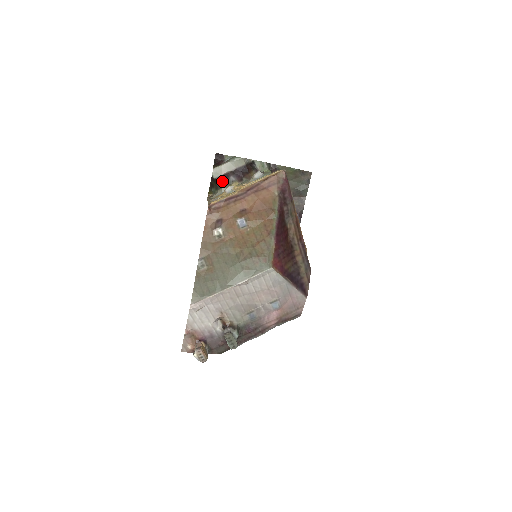
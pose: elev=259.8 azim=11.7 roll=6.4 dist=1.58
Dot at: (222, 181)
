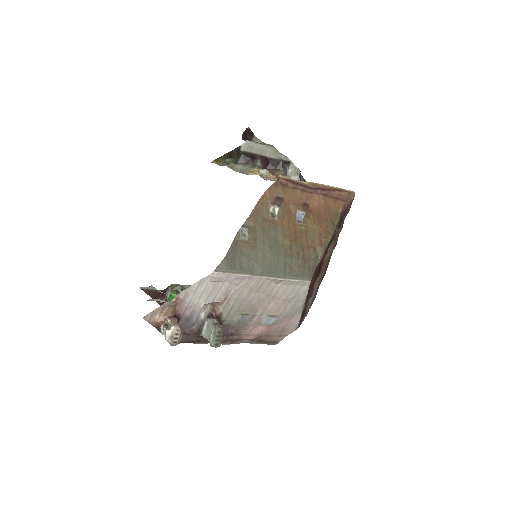
Dot at: (247, 158)
